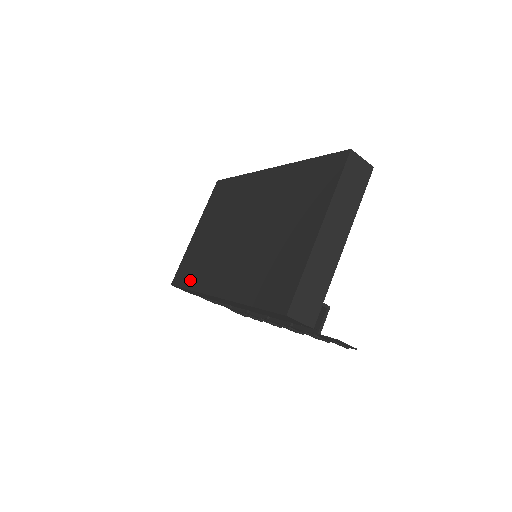
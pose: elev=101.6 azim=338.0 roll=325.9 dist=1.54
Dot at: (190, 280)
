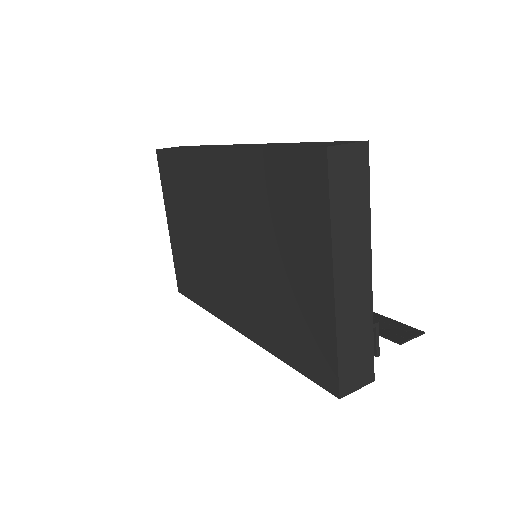
Dot at: (197, 295)
